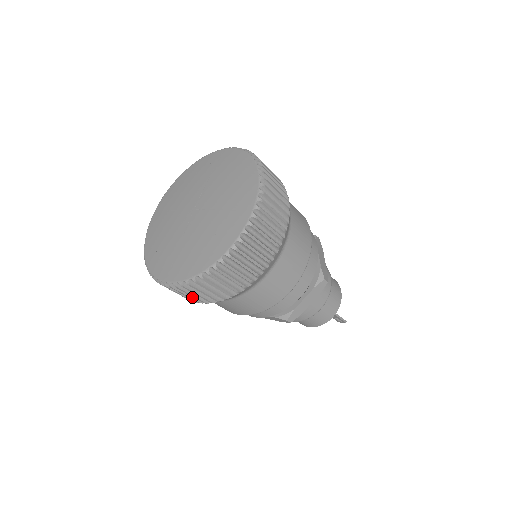
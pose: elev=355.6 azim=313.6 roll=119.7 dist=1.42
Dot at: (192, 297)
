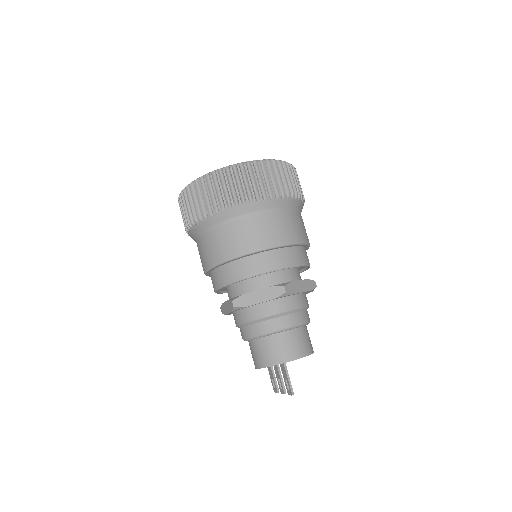
Dot at: (185, 216)
